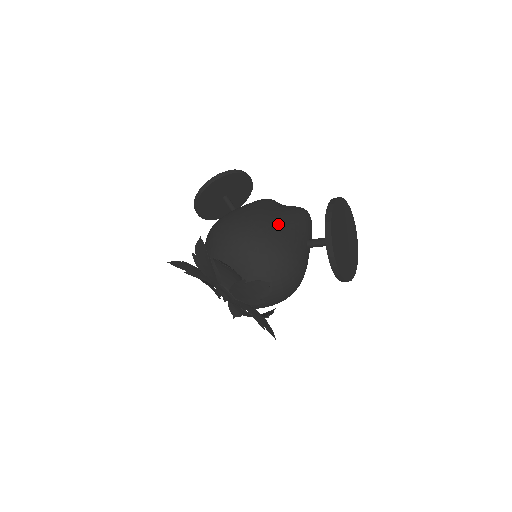
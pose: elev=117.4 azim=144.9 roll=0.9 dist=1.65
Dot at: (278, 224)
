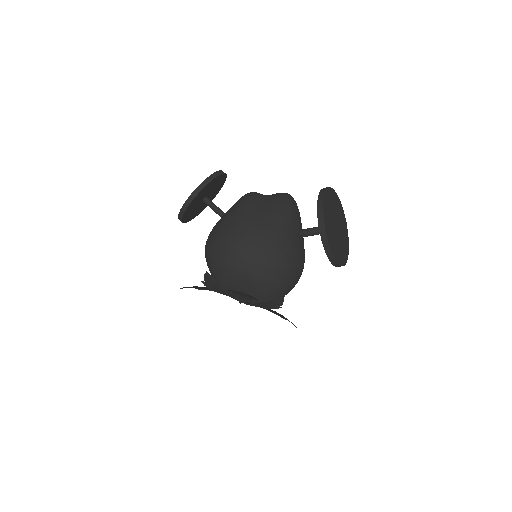
Dot at: (272, 233)
